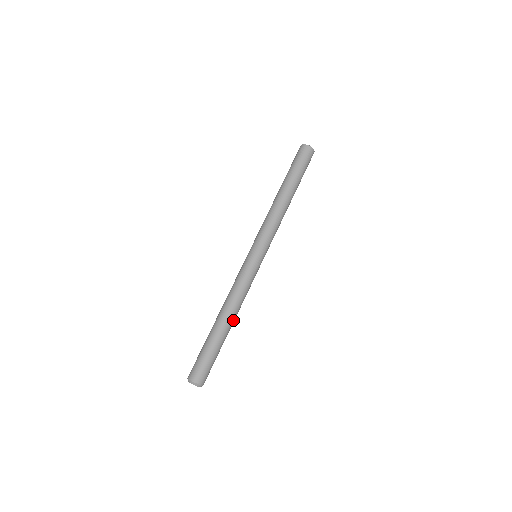
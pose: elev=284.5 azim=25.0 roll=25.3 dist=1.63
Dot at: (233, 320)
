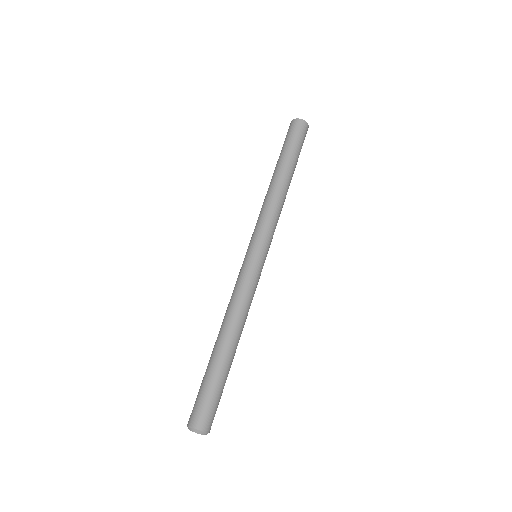
Dot at: (238, 340)
